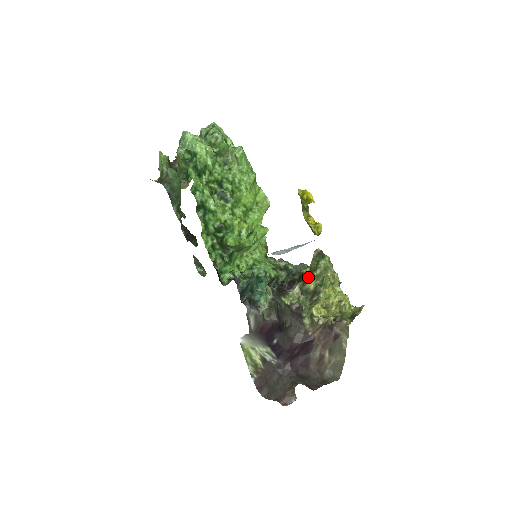
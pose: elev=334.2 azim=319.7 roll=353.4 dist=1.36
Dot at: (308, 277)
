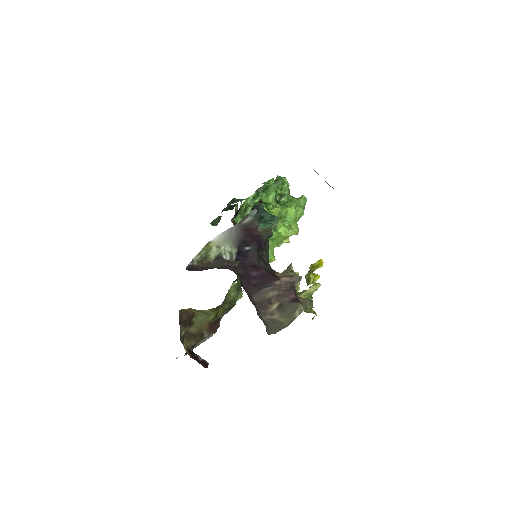
Dot at: occluded
